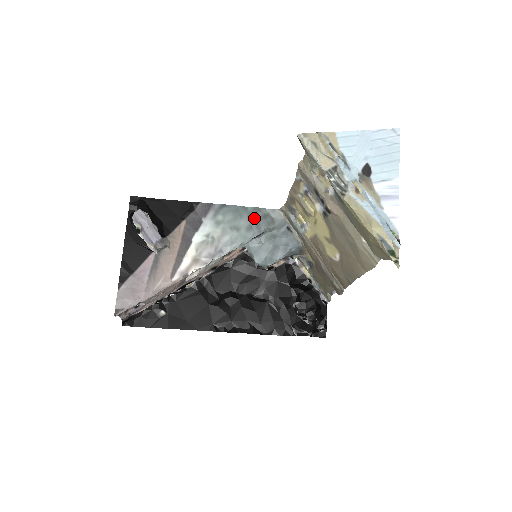
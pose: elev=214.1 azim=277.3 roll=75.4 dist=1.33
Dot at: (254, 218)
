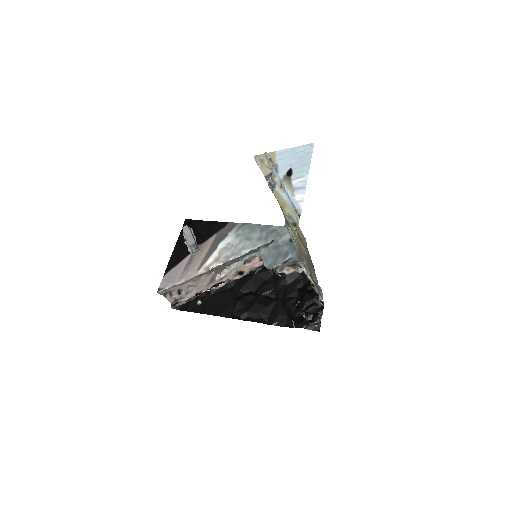
Dot at: (264, 232)
